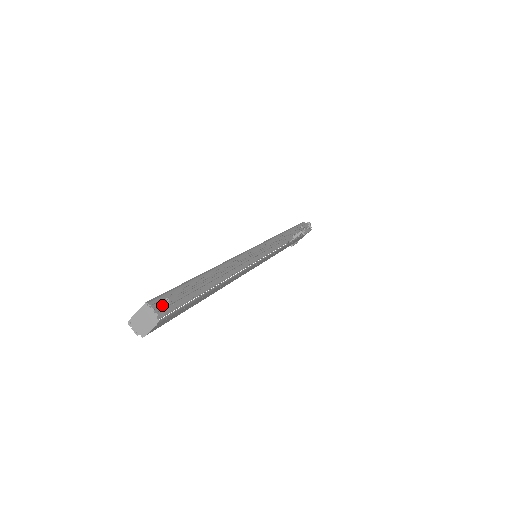
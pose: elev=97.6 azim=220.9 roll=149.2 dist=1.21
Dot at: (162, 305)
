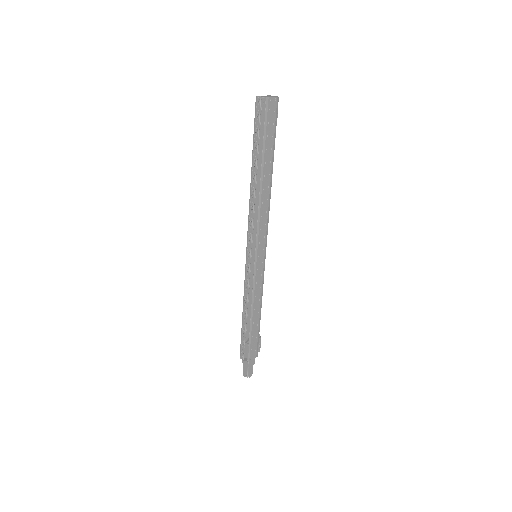
Dot at: occluded
